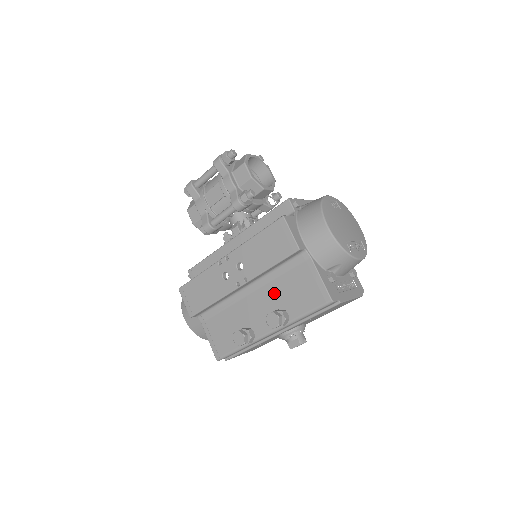
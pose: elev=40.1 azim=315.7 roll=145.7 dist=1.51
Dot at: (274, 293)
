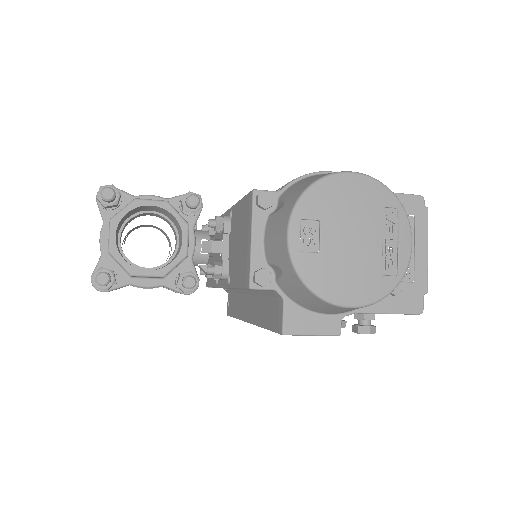
Dot at: occluded
